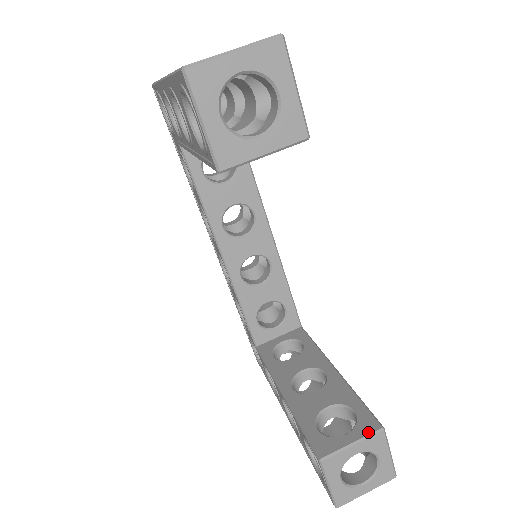
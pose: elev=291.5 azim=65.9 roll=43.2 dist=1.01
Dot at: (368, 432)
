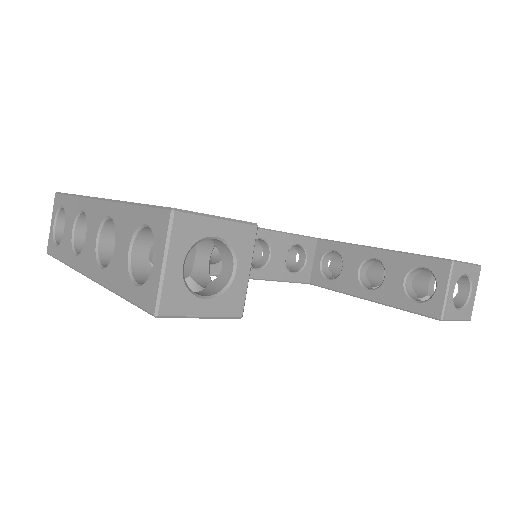
Dot at: (447, 273)
